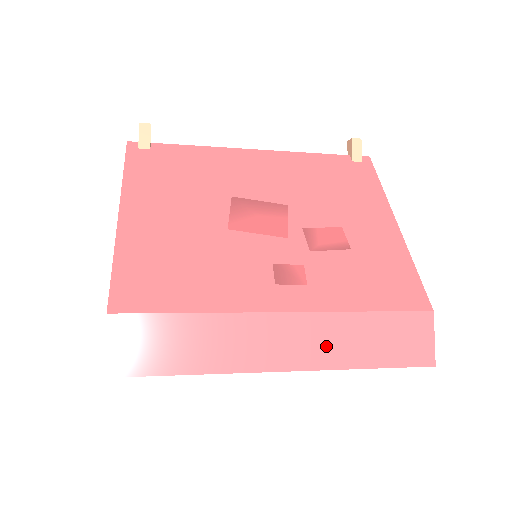
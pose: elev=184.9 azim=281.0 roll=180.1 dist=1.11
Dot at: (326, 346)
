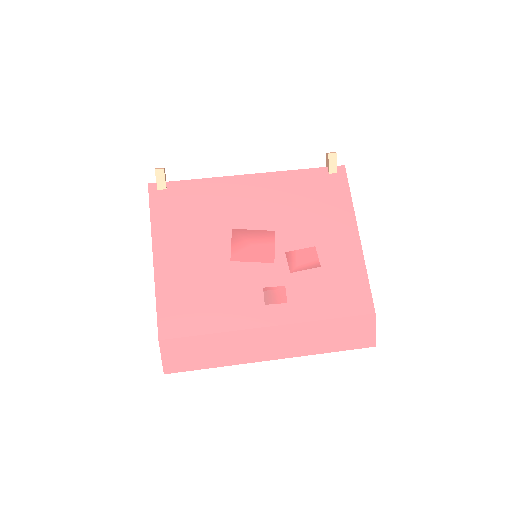
Dot at: (300, 343)
